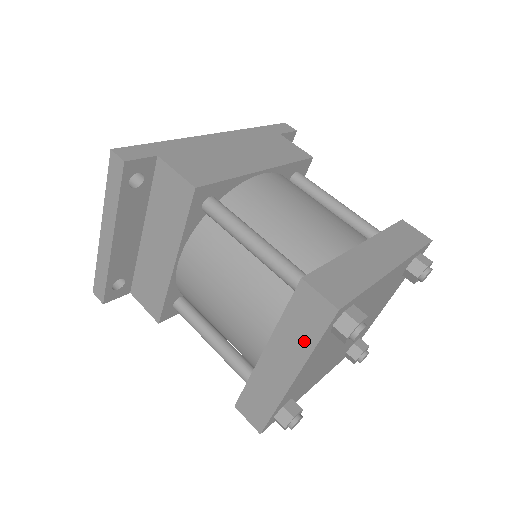
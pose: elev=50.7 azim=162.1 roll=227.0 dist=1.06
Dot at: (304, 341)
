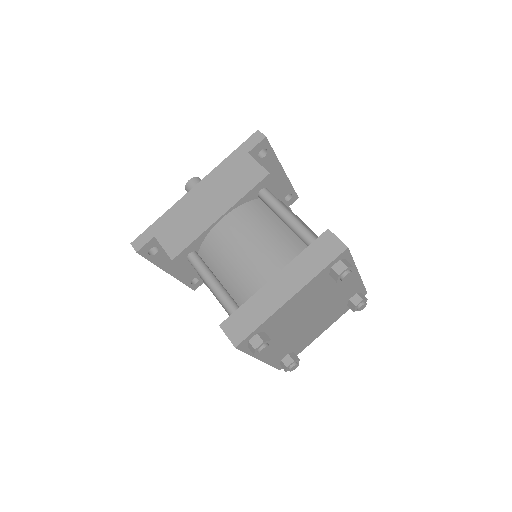
Dot at: occluded
